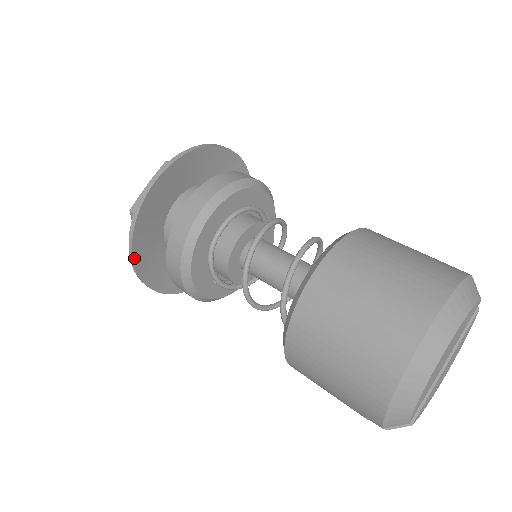
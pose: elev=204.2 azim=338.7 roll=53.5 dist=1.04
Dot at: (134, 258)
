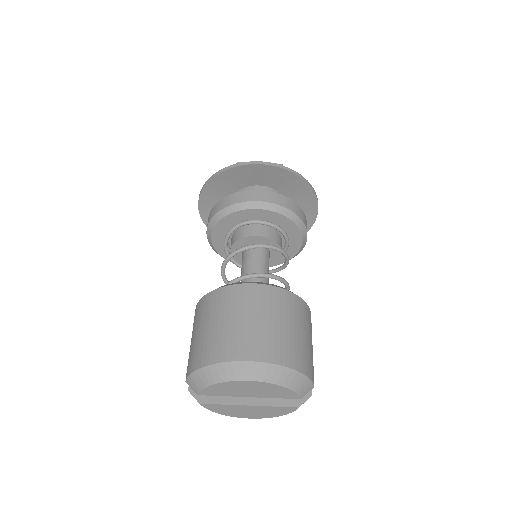
Dot at: (208, 183)
